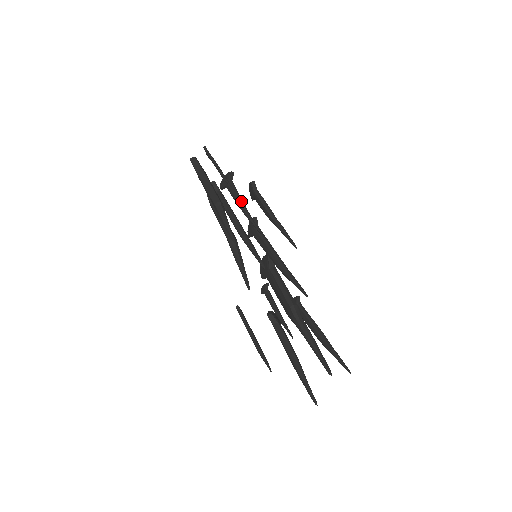
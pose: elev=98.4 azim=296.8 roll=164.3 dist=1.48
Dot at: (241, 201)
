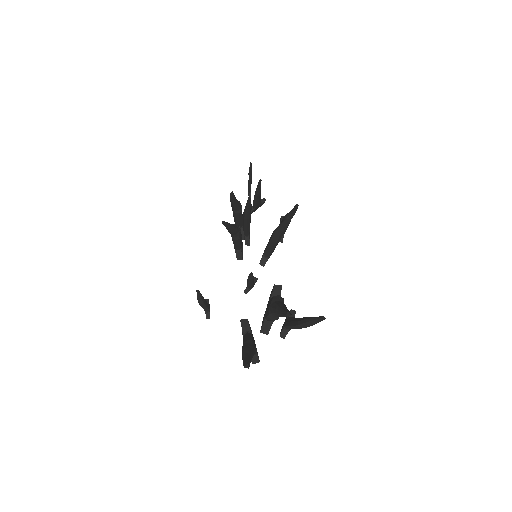
Dot at: occluded
